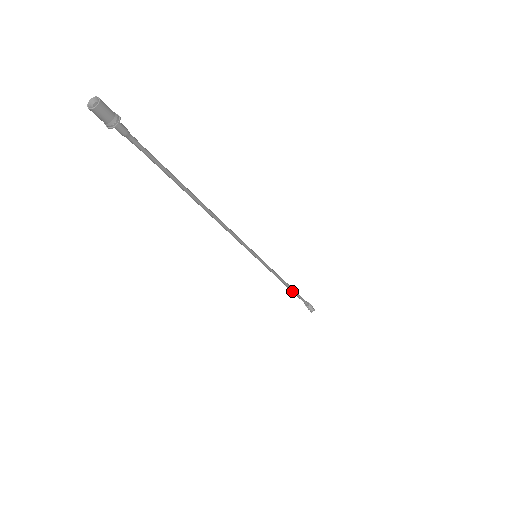
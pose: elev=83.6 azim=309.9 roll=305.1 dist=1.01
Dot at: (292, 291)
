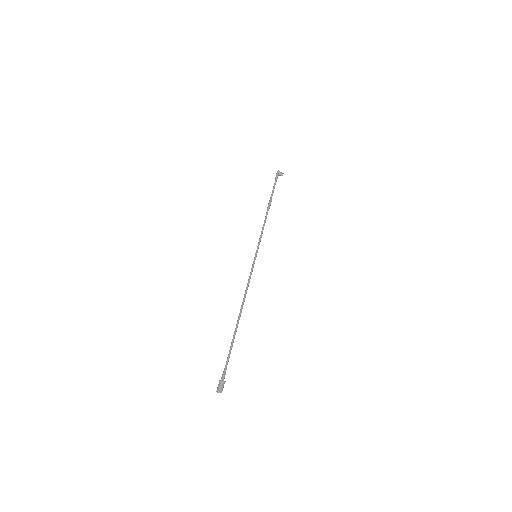
Dot at: occluded
